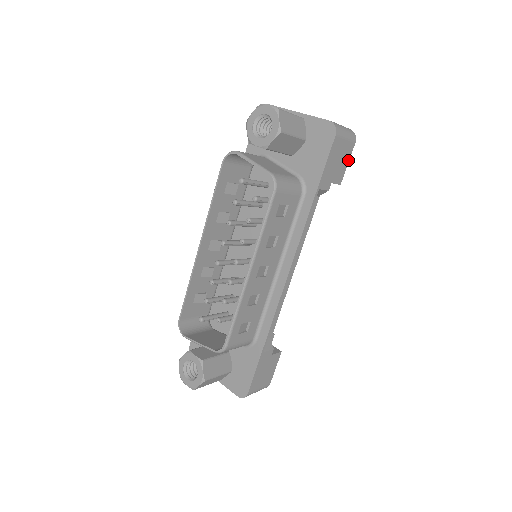
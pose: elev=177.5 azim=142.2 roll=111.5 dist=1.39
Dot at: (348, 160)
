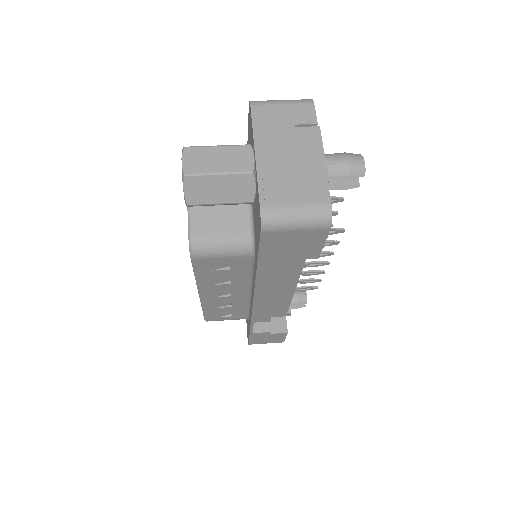
Dot at: (322, 242)
